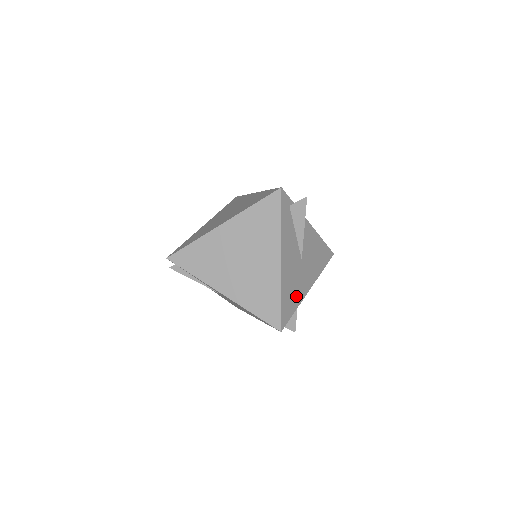
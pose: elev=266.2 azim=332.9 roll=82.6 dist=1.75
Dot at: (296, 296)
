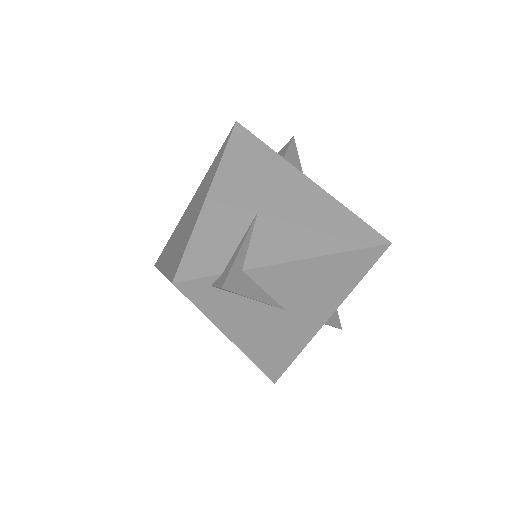
Dot at: (292, 344)
